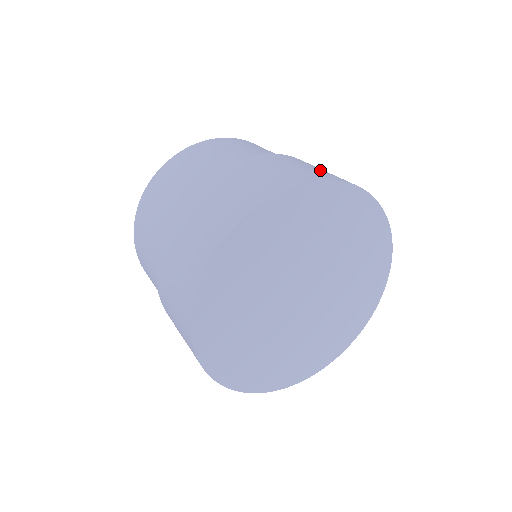
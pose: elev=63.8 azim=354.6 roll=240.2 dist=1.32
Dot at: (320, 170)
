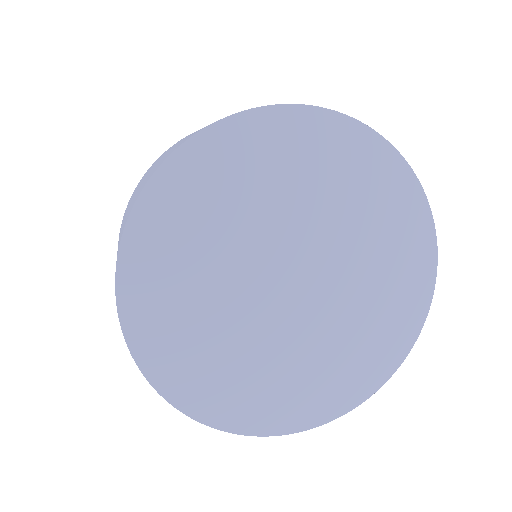
Dot at: (193, 133)
